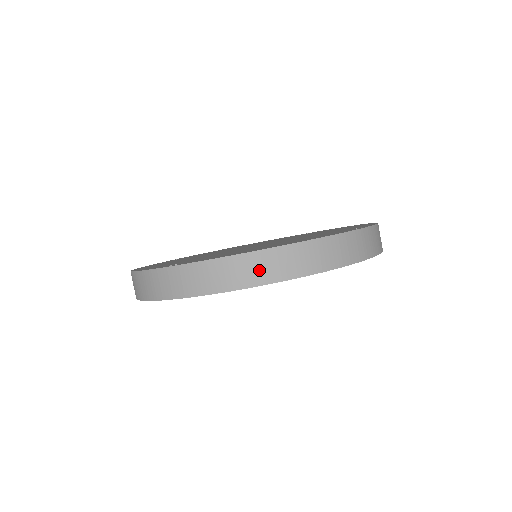
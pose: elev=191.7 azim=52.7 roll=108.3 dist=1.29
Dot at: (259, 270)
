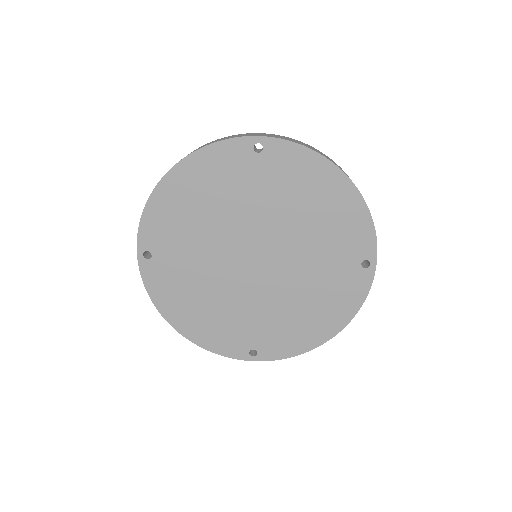
Dot at: occluded
